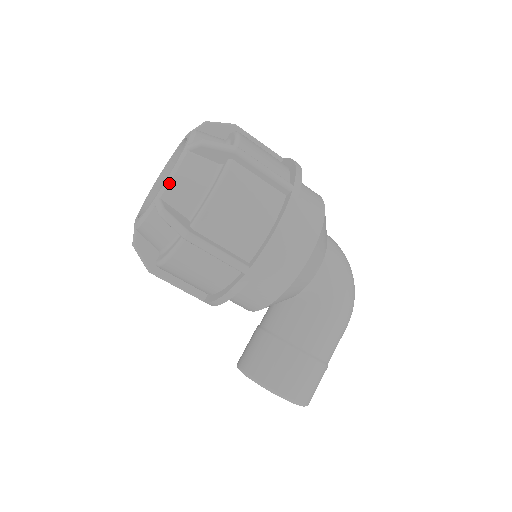
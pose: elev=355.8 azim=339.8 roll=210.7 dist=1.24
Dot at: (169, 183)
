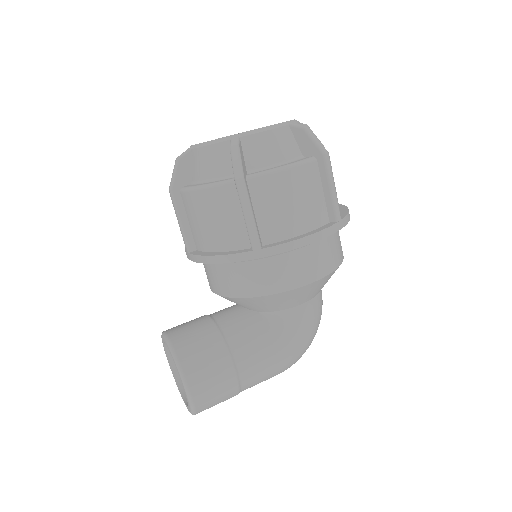
Dot at: (257, 132)
